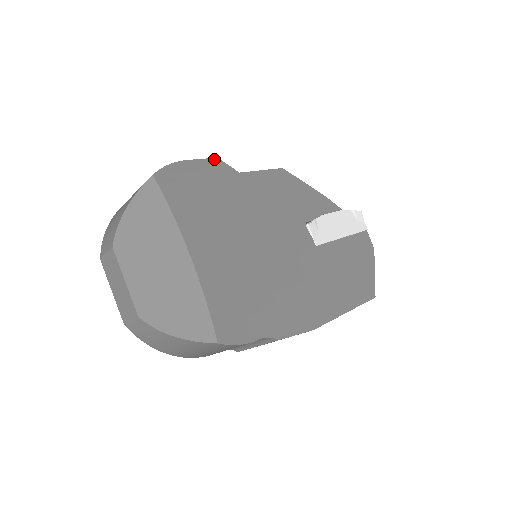
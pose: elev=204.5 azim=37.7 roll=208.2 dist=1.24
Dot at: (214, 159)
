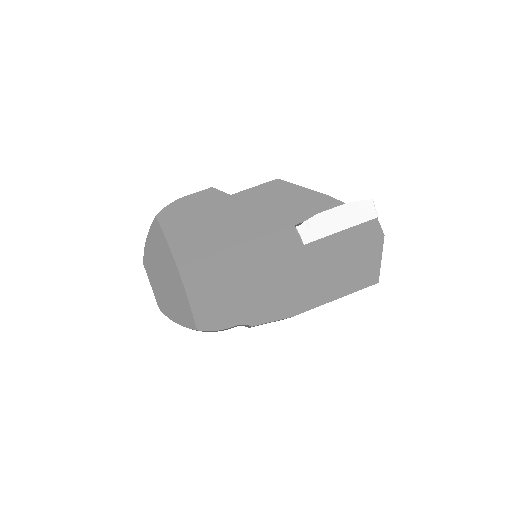
Dot at: (208, 189)
